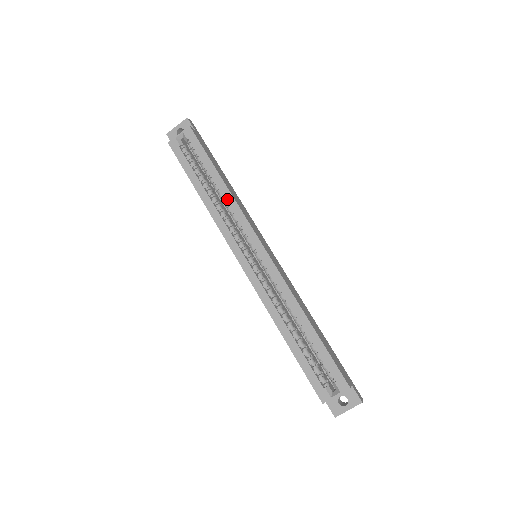
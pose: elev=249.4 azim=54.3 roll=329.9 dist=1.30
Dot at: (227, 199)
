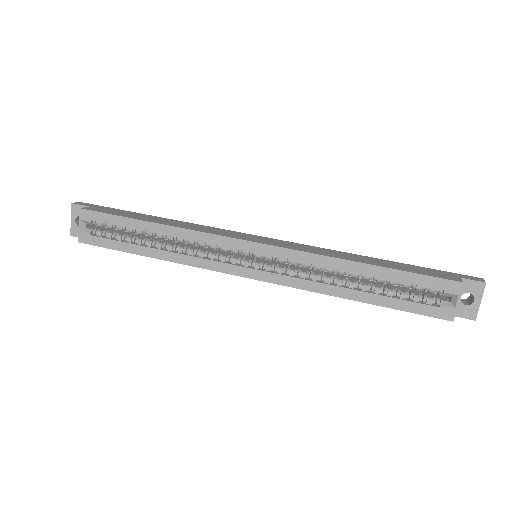
Dot at: (178, 235)
